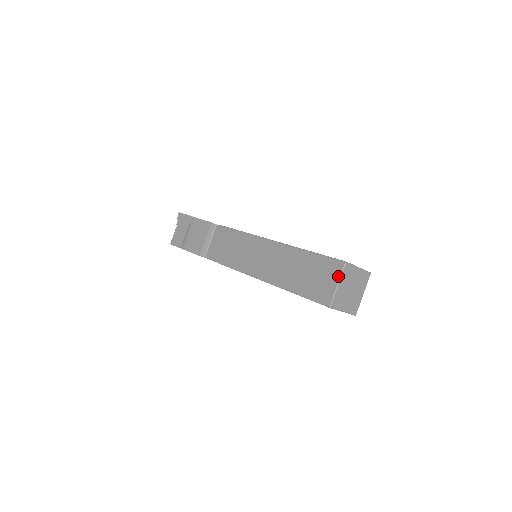
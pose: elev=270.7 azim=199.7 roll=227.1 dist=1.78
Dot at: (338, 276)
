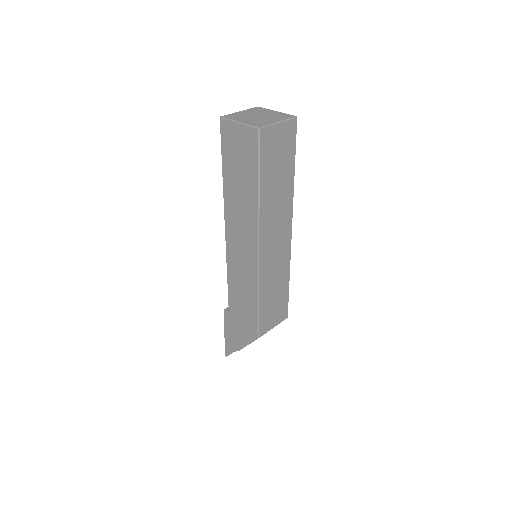
Dot at: occluded
